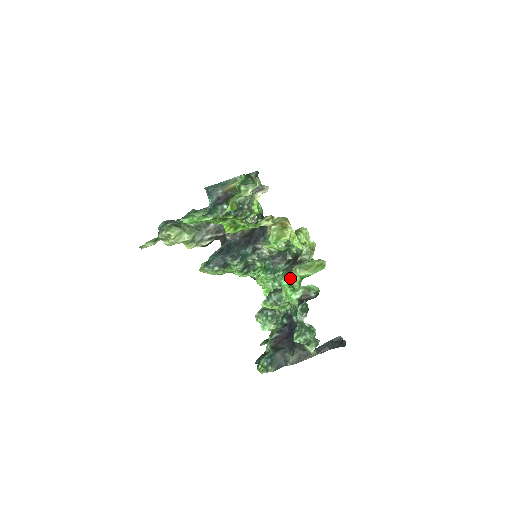
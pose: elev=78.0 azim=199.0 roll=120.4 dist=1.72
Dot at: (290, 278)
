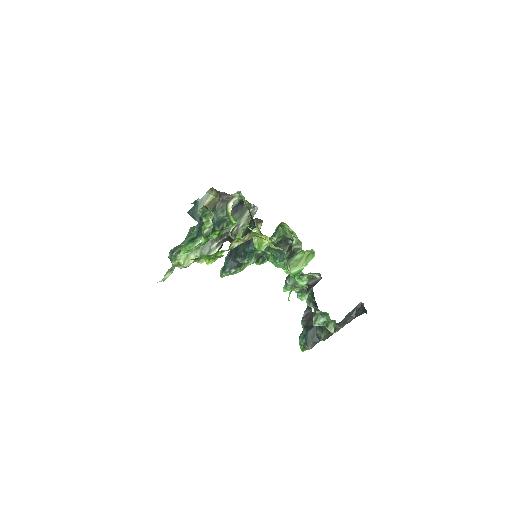
Dot at: occluded
